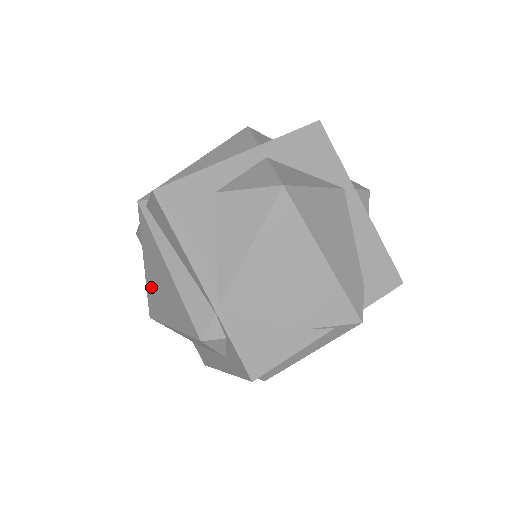
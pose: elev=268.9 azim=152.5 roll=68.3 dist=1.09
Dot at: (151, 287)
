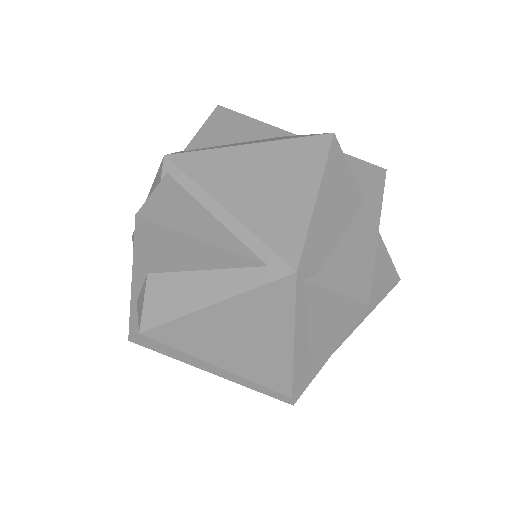
Dot at: (204, 326)
